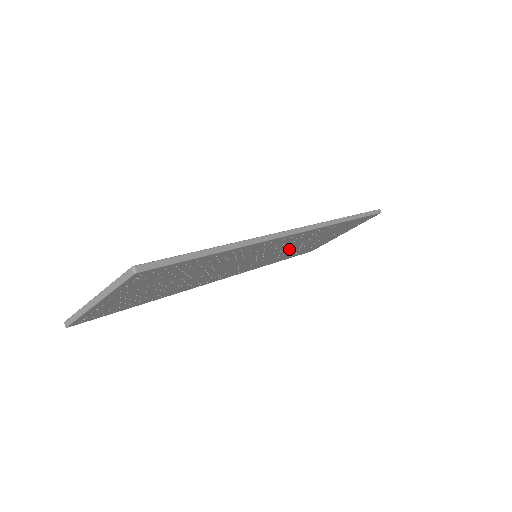
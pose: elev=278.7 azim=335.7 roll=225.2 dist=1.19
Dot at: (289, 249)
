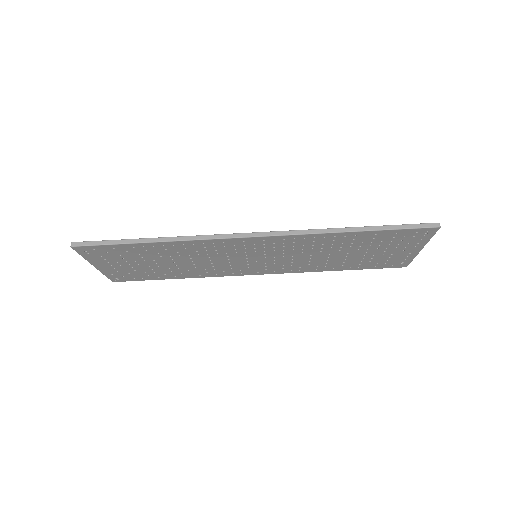
Dot at: (310, 256)
